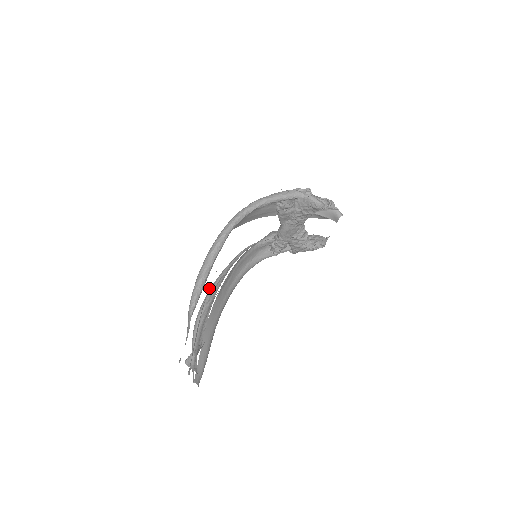
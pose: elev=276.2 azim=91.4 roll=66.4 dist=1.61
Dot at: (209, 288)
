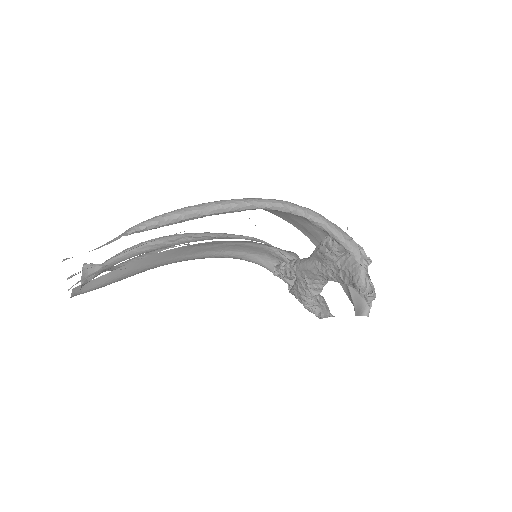
Dot at: occluded
